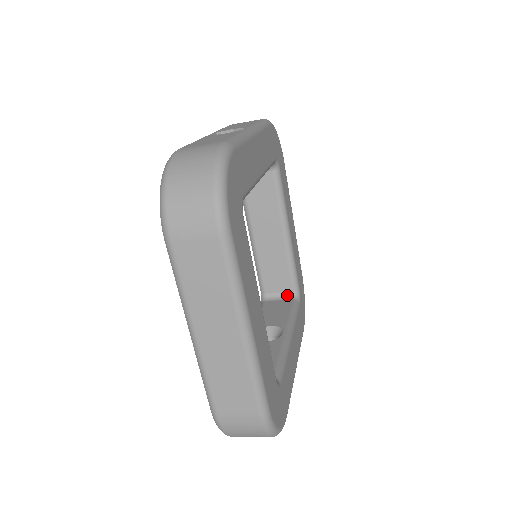
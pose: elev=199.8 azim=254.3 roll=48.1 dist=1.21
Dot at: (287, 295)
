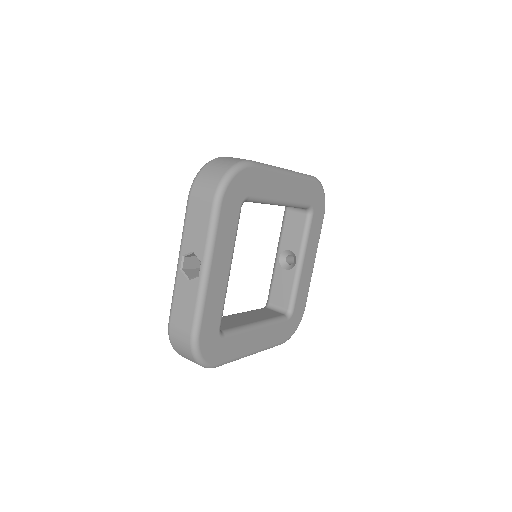
Dot at: (302, 209)
